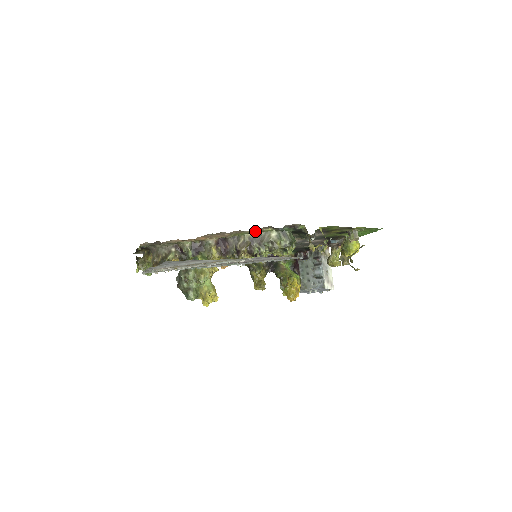
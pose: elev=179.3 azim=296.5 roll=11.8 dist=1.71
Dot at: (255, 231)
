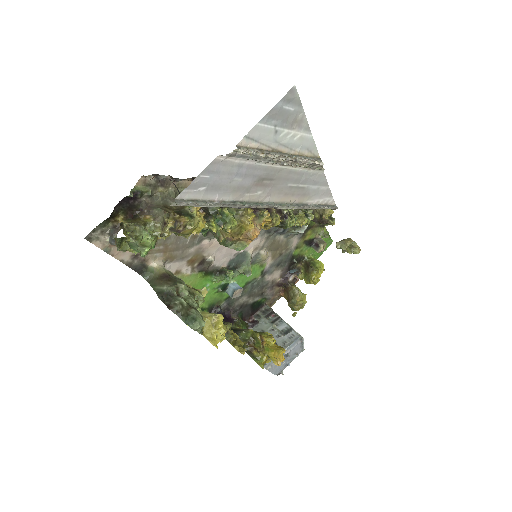
Dot at: occluded
